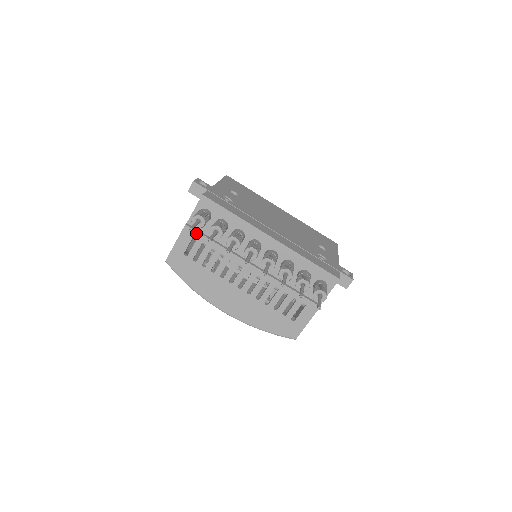
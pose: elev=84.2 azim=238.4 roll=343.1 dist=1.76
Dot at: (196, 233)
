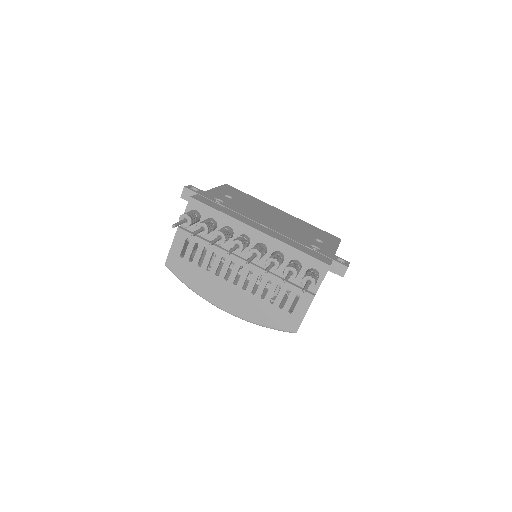
Dot at: (188, 234)
